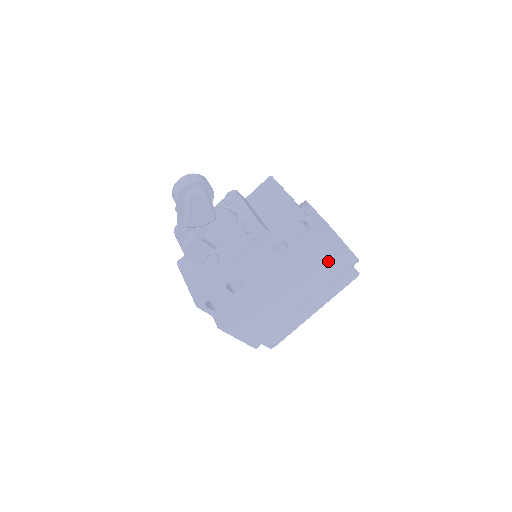
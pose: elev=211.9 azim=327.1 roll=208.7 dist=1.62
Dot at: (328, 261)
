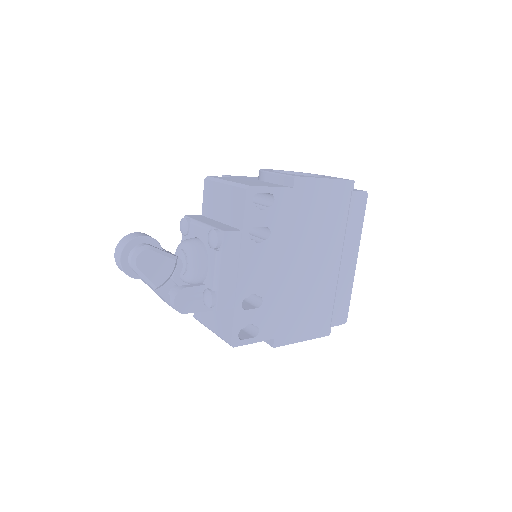
Dot at: (322, 207)
